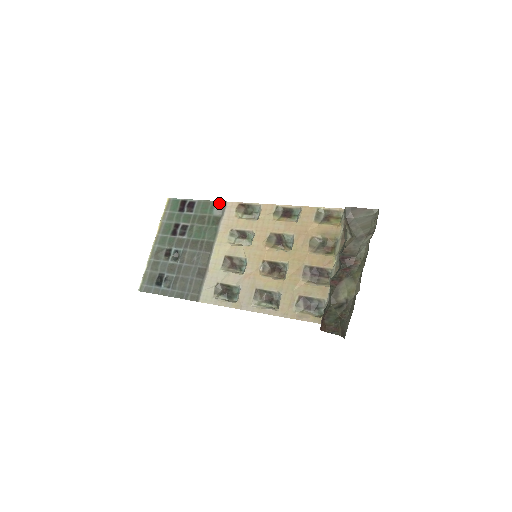
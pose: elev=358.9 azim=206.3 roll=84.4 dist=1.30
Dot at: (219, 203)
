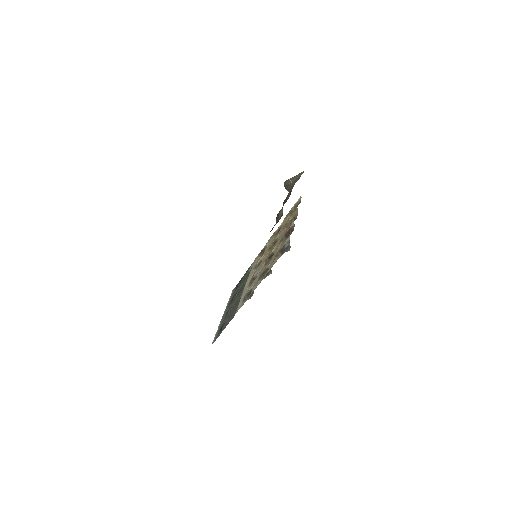
Dot at: (252, 264)
